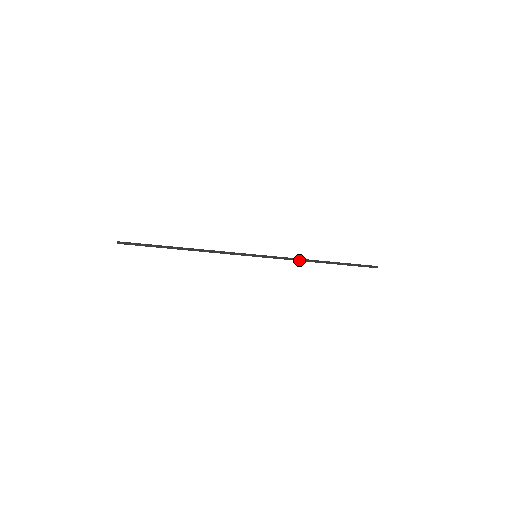
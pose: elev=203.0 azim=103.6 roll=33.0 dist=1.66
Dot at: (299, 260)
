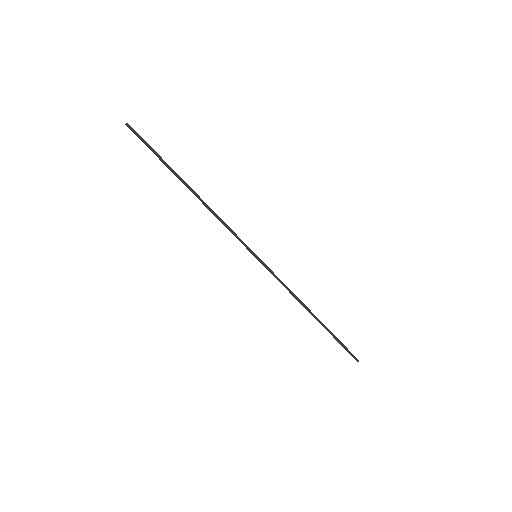
Dot at: (293, 294)
